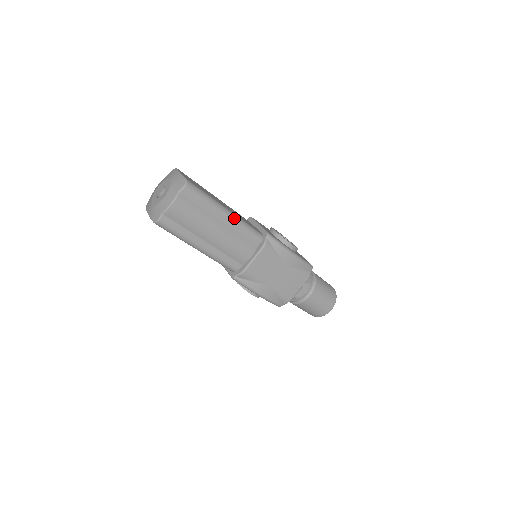
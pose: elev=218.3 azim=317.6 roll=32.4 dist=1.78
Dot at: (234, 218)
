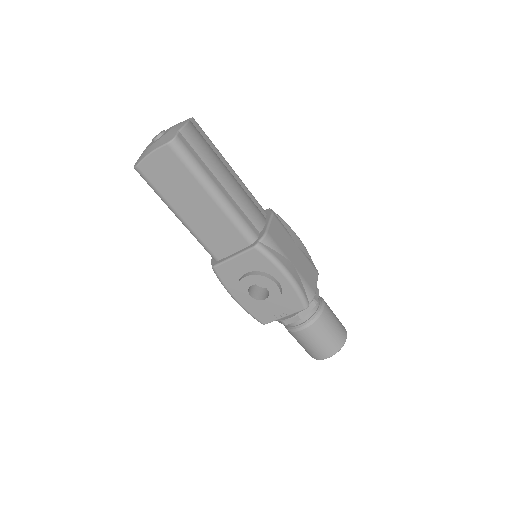
Dot at: (238, 176)
